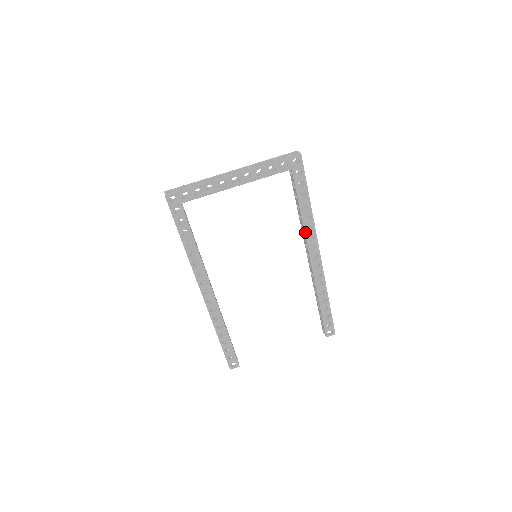
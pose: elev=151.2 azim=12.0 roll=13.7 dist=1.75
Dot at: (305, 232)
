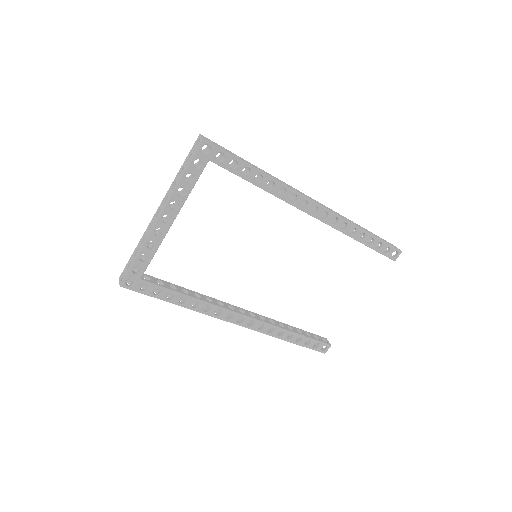
Dot at: (282, 199)
